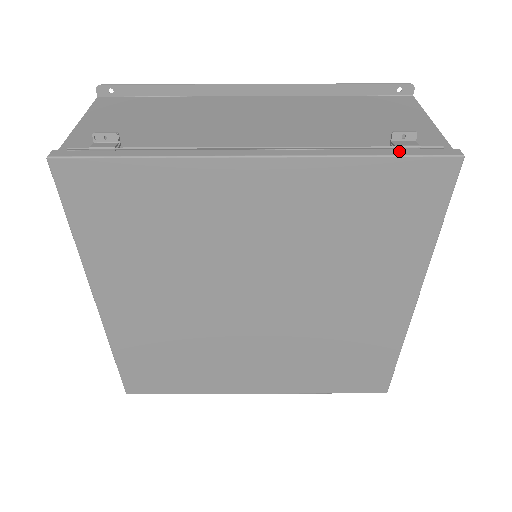
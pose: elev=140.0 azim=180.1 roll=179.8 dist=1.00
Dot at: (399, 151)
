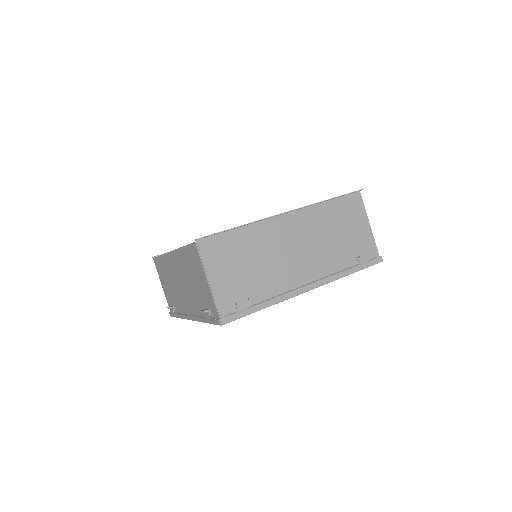
Dot at: (361, 266)
